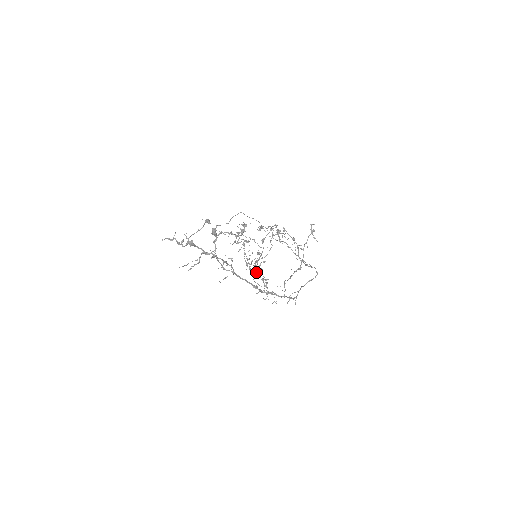
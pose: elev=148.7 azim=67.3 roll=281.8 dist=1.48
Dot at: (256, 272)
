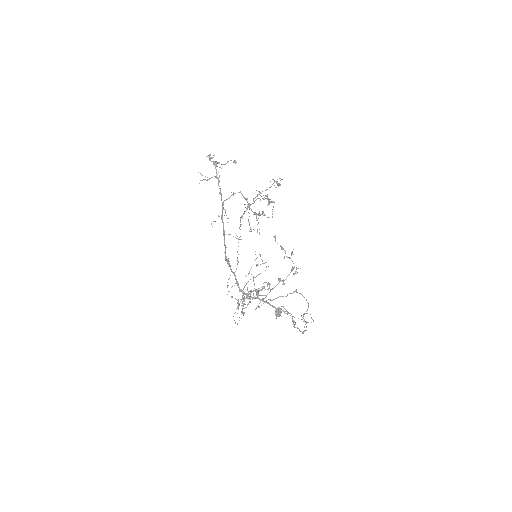
Dot at: (251, 290)
